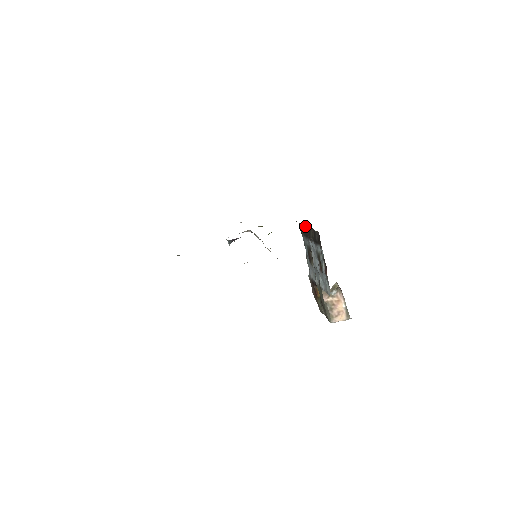
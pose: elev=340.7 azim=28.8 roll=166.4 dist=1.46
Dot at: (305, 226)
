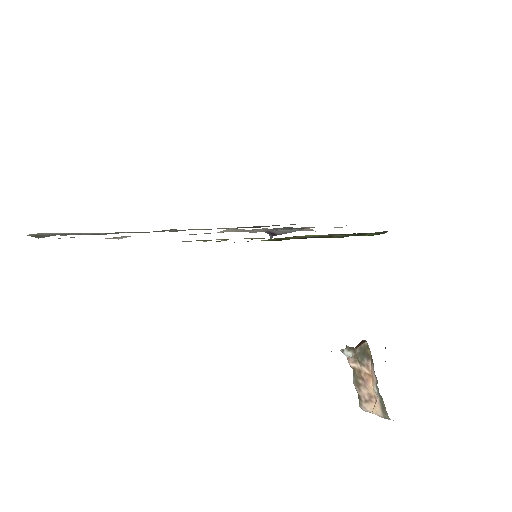
Dot at: occluded
